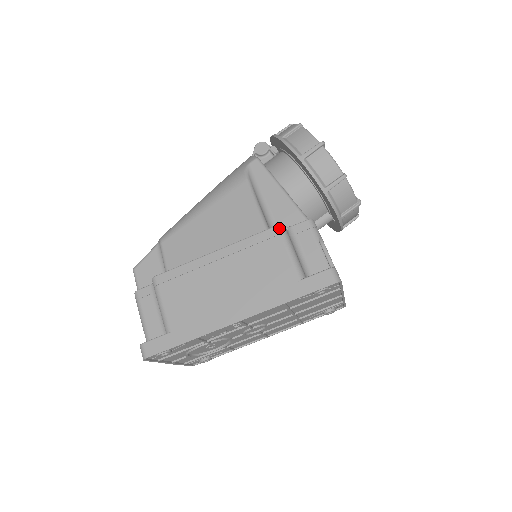
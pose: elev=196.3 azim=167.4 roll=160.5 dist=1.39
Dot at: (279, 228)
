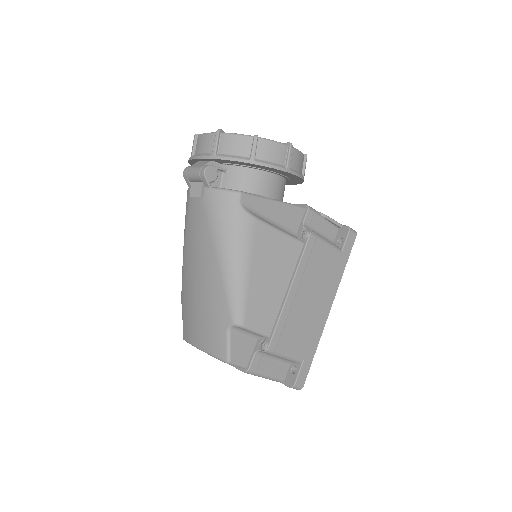
Dot at: (313, 235)
